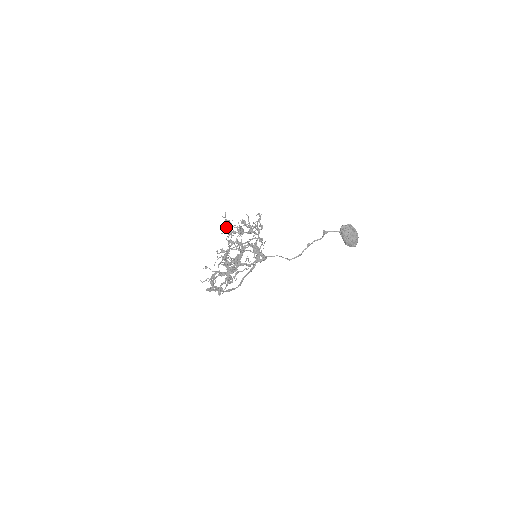
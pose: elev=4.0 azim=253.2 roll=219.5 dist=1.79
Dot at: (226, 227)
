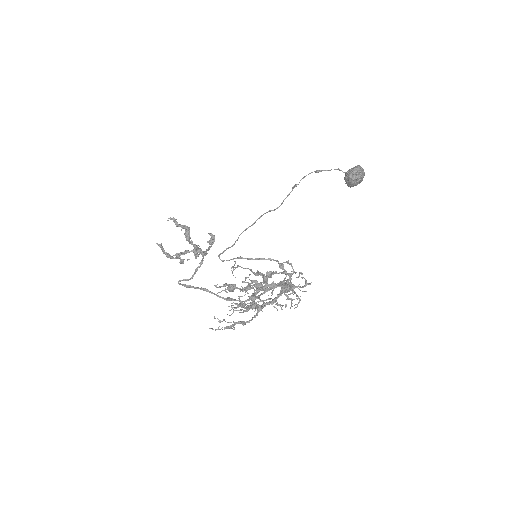
Dot at: (242, 282)
